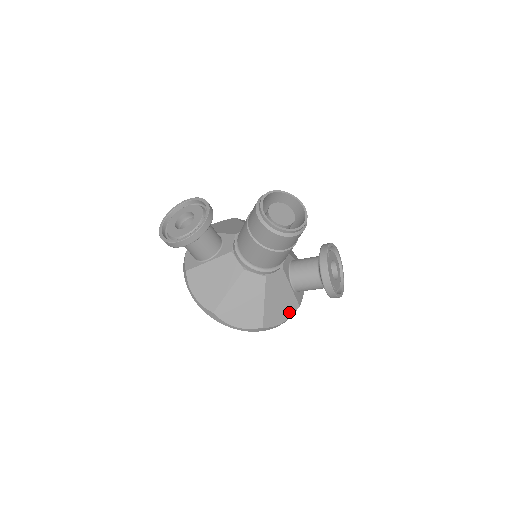
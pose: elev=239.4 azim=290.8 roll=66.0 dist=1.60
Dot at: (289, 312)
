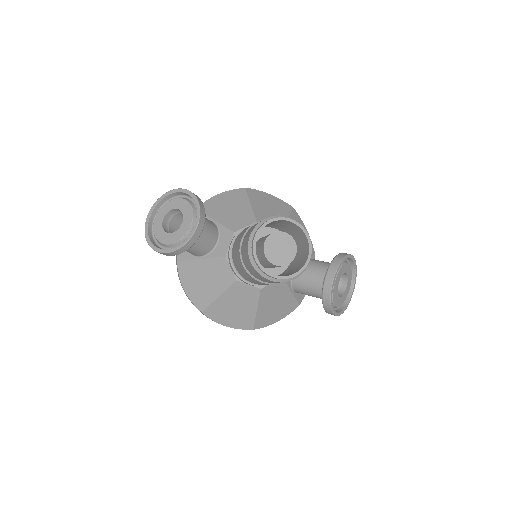
Dot at: (286, 312)
